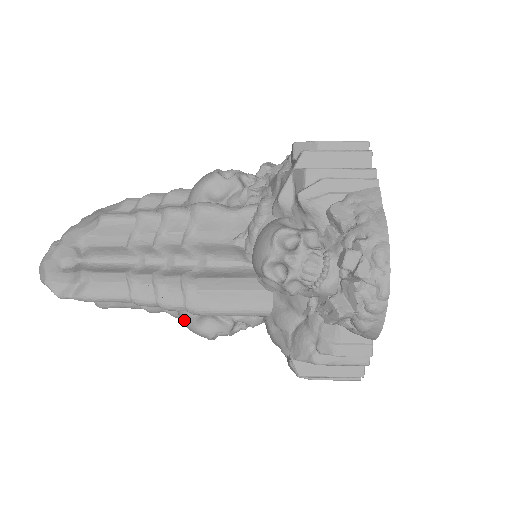
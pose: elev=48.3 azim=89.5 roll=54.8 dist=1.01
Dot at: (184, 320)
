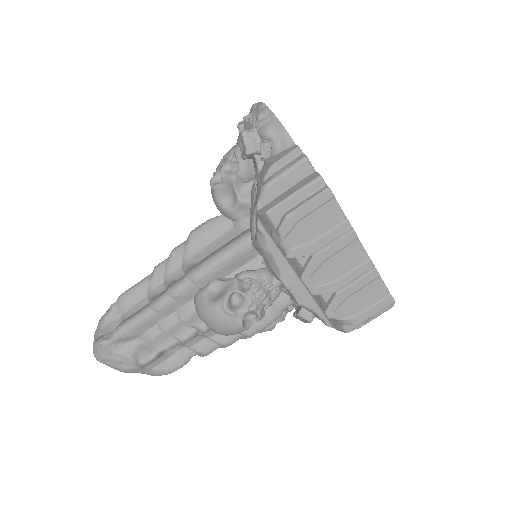
Dot at: (199, 306)
